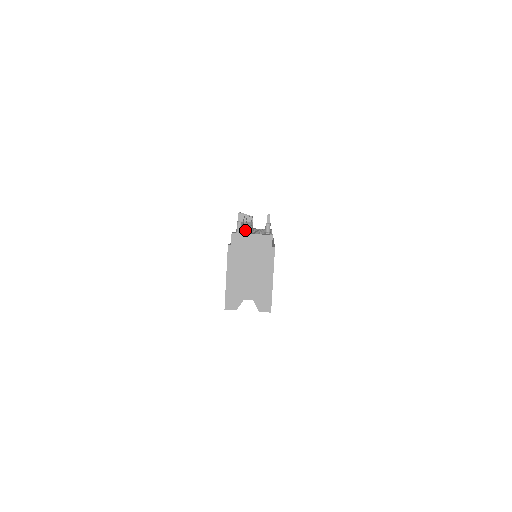
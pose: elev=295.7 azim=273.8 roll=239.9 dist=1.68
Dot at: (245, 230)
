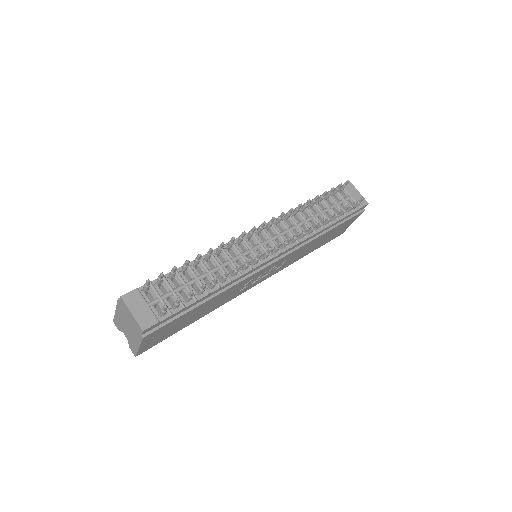
Dot at: (228, 247)
